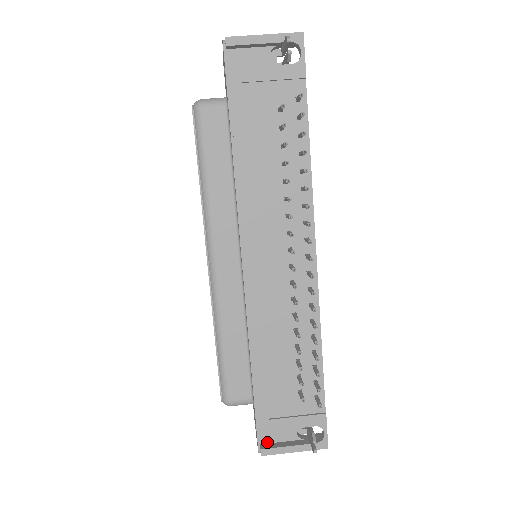
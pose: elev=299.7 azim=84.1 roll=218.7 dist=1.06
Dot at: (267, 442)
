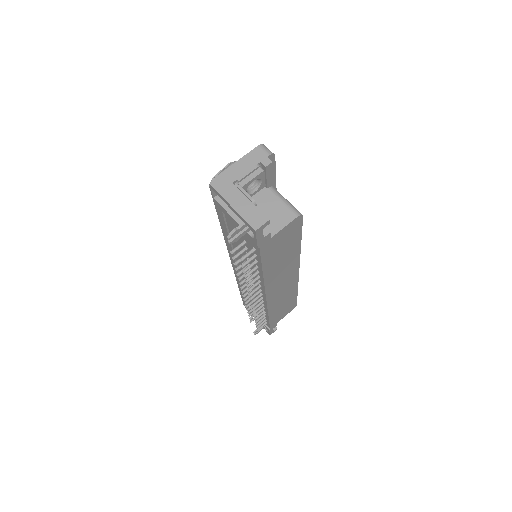
Dot at: occluded
